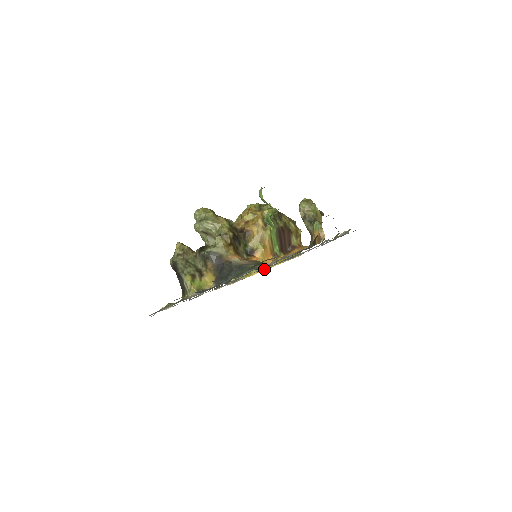
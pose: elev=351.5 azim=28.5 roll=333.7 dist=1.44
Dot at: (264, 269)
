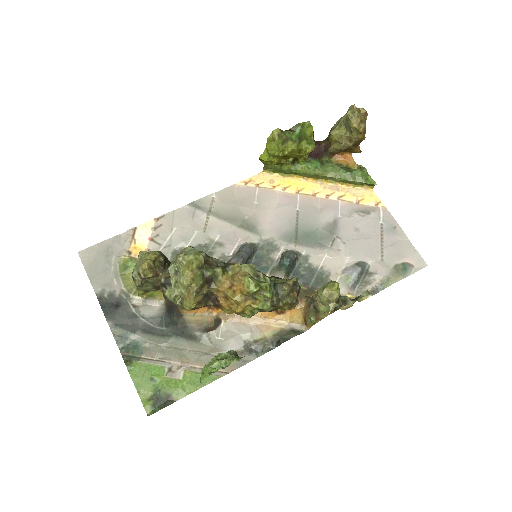
Dot at: (305, 195)
